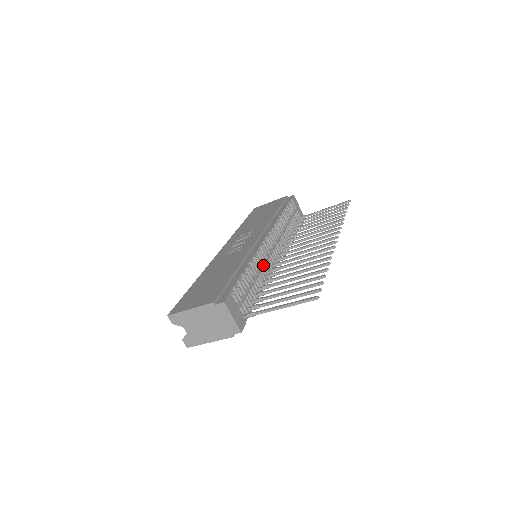
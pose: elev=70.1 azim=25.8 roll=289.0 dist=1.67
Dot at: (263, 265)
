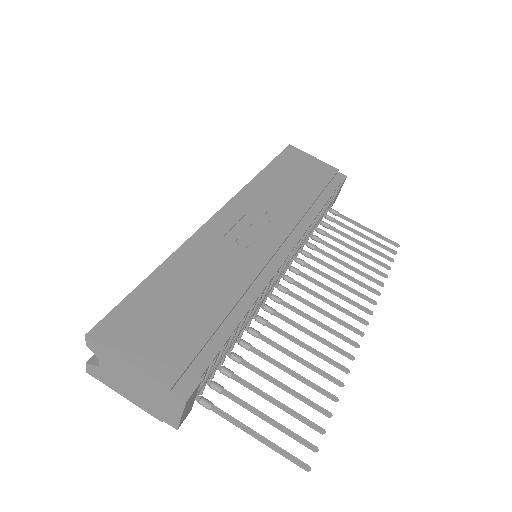
Dot at: (261, 303)
